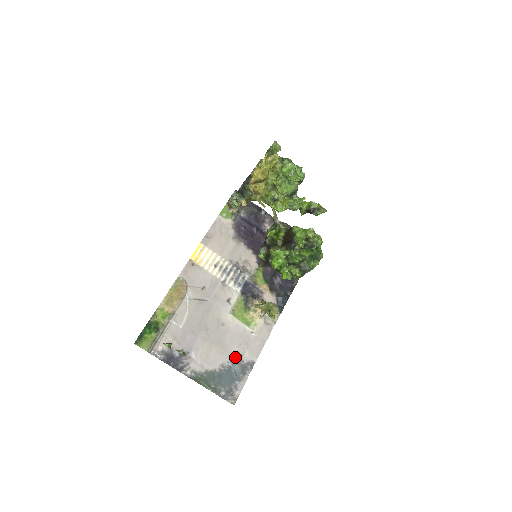
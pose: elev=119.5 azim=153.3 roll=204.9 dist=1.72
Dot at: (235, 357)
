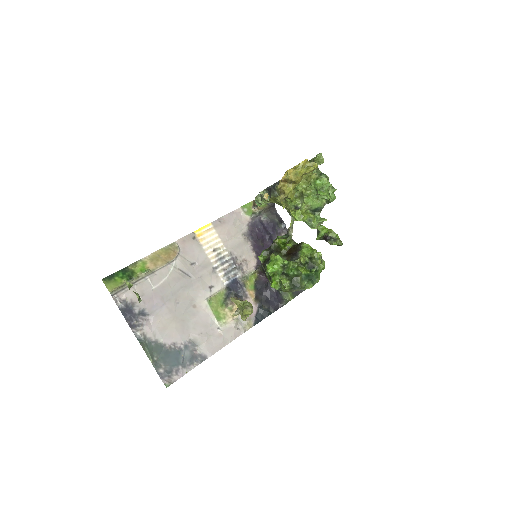
Dot at: (191, 343)
